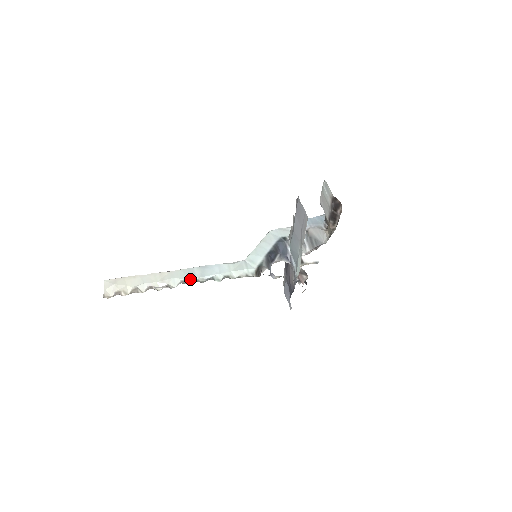
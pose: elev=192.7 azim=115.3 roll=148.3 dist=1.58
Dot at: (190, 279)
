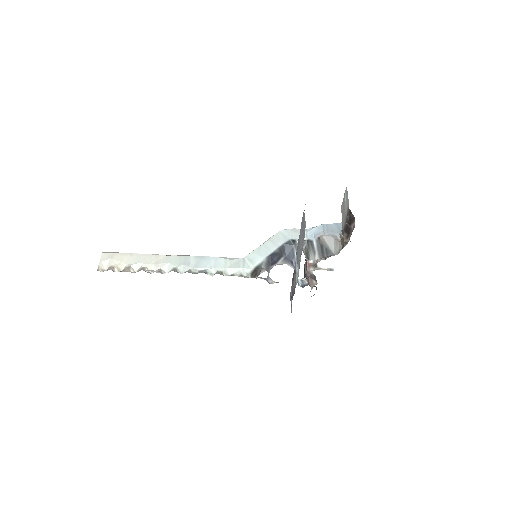
Dot at: (183, 267)
